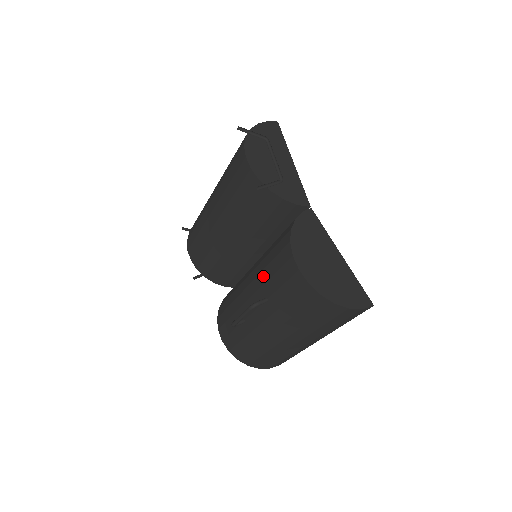
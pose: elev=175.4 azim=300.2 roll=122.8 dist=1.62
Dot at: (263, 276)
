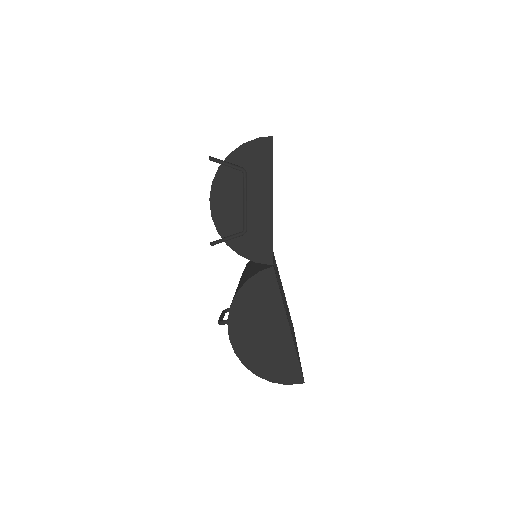
Dot at: occluded
